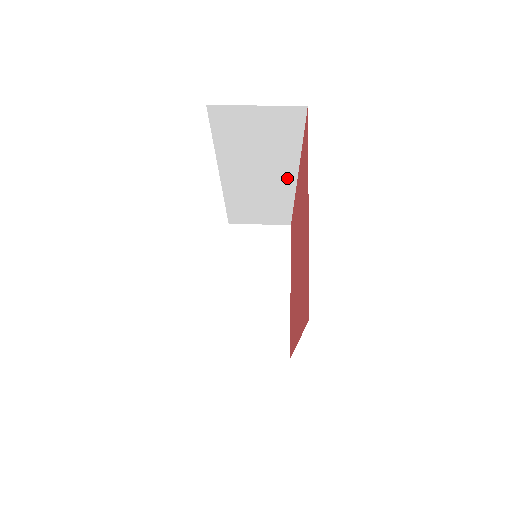
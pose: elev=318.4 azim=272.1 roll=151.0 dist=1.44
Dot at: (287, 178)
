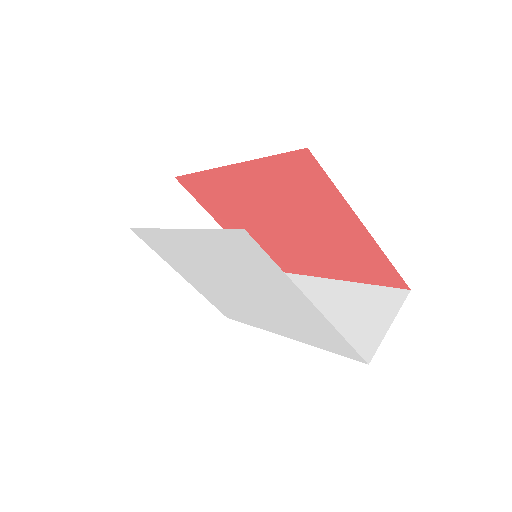
Dot at: occluded
